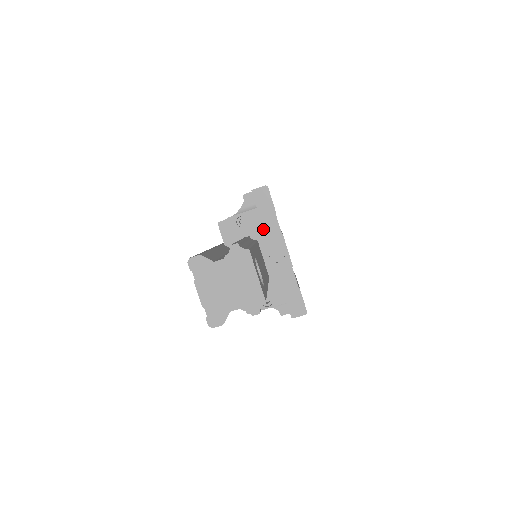
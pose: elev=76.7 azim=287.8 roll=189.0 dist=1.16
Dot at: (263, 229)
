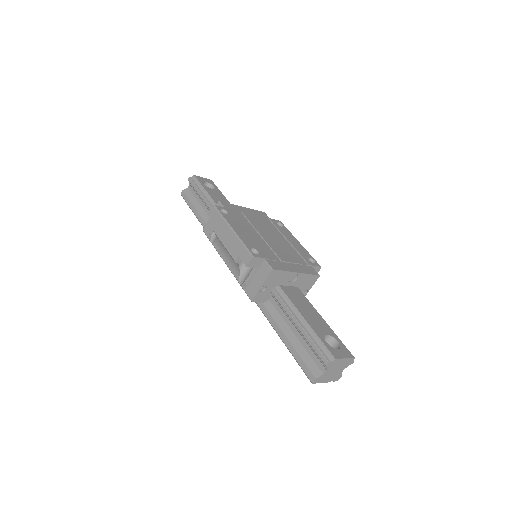
Dot at: (277, 280)
